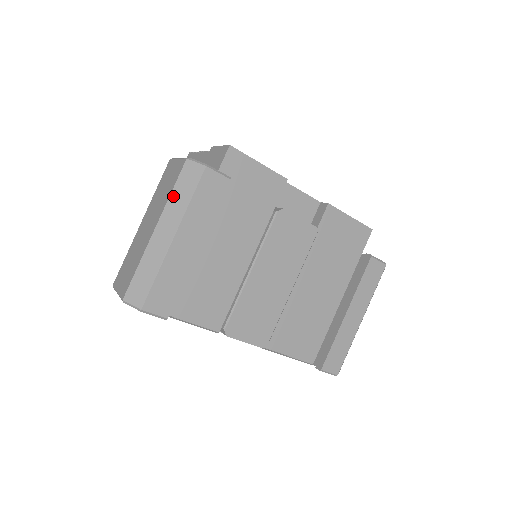
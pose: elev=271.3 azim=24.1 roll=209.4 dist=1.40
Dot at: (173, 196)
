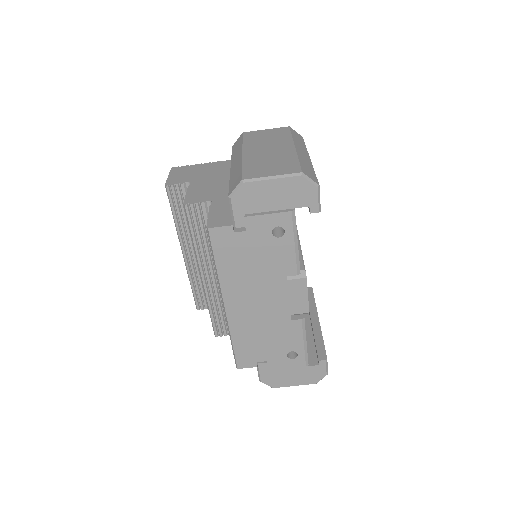
Dot at: (294, 138)
